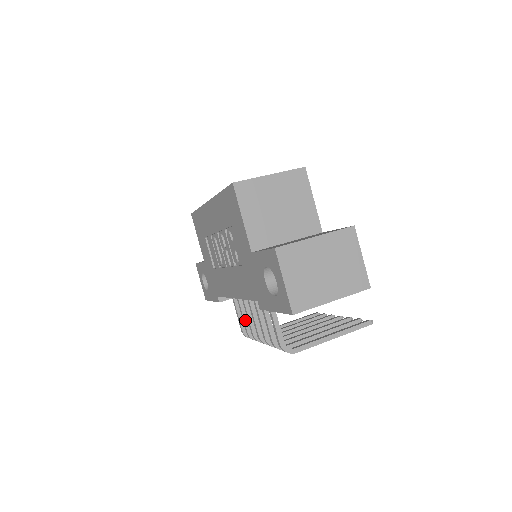
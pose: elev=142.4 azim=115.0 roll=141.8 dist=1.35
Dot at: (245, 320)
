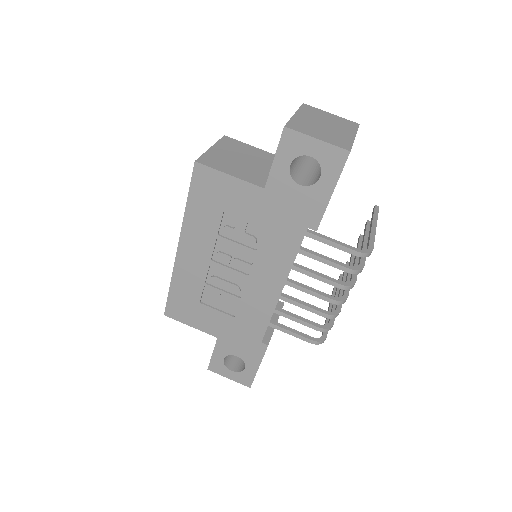
Dot at: (305, 321)
